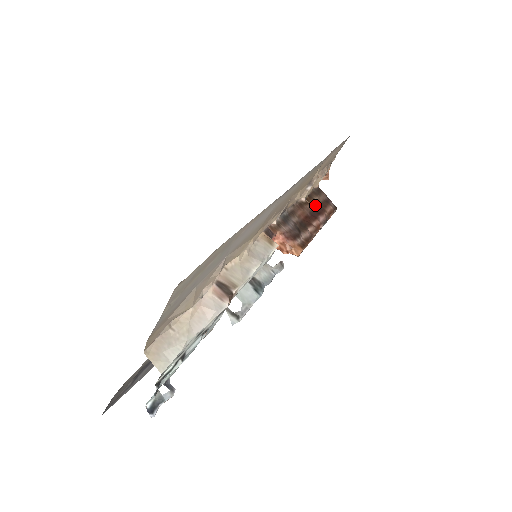
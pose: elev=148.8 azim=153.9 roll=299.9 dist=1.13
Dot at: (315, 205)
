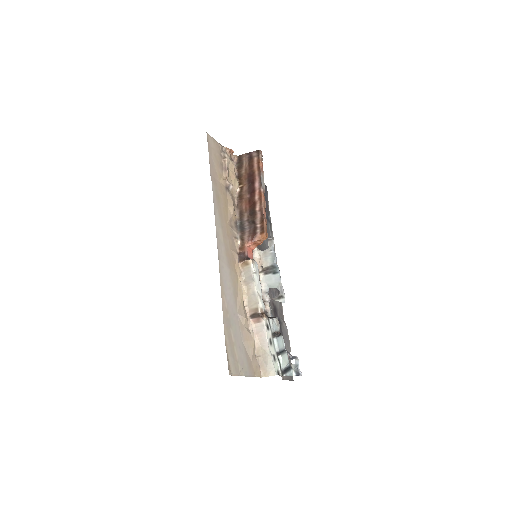
Dot at: (247, 179)
